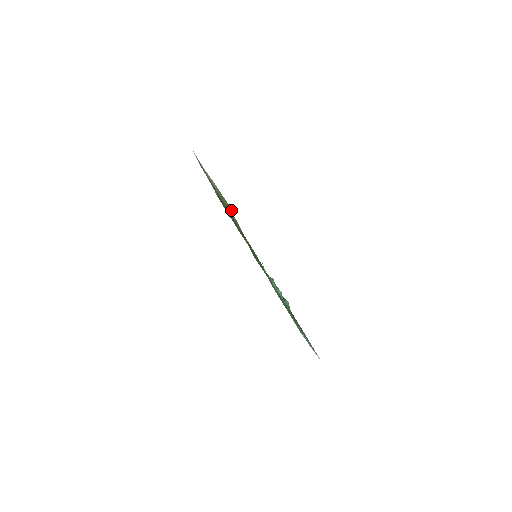
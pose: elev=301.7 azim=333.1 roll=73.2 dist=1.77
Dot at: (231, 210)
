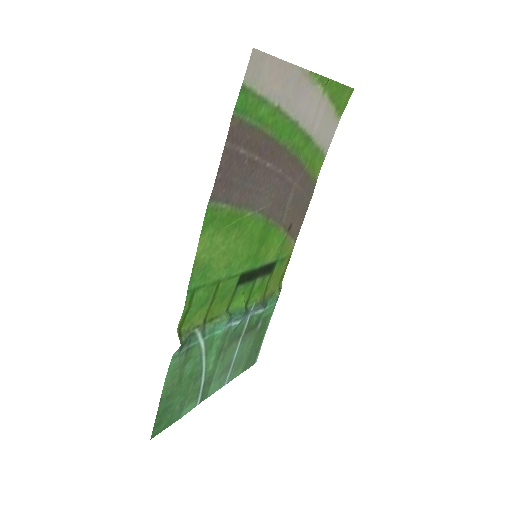
Dot at: (345, 102)
